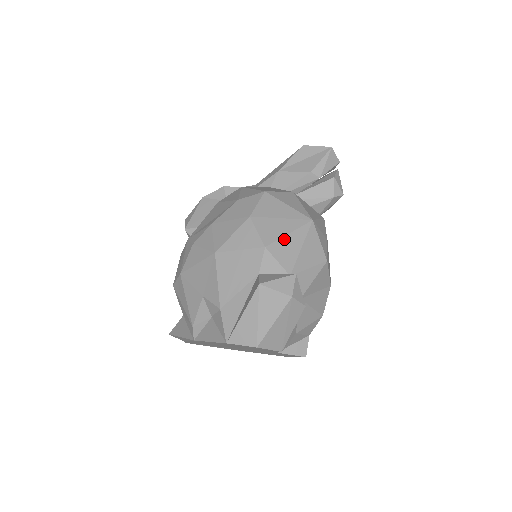
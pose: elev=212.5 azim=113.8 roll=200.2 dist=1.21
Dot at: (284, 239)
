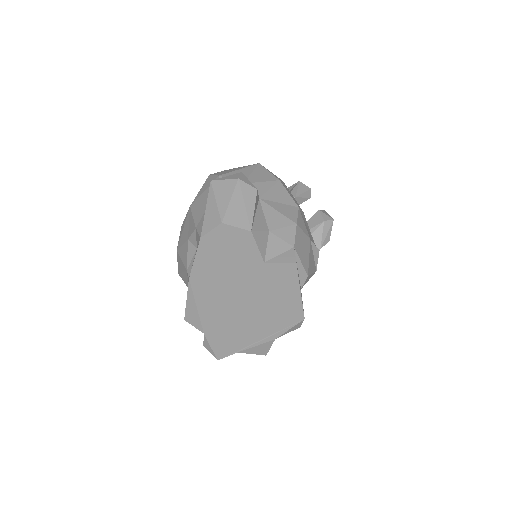
Dot at: (235, 172)
